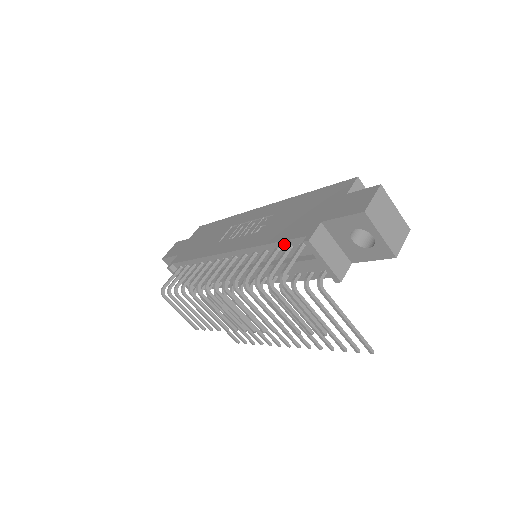
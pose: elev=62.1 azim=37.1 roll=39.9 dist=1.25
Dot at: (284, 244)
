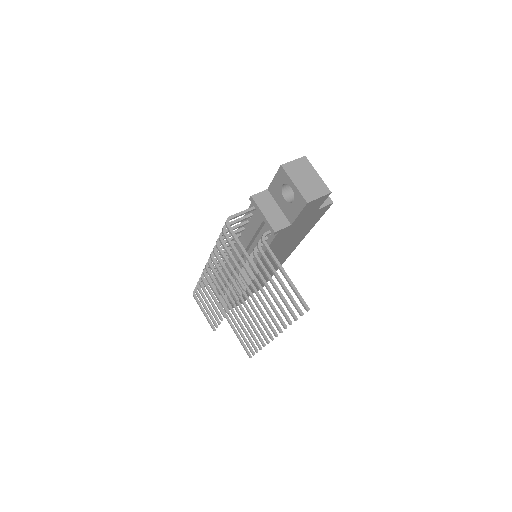
Dot at: (248, 214)
